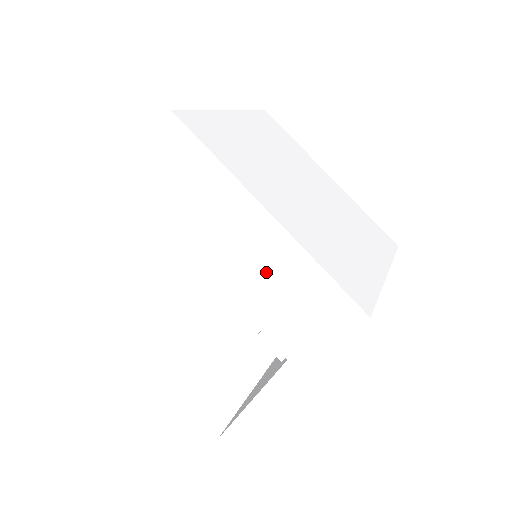
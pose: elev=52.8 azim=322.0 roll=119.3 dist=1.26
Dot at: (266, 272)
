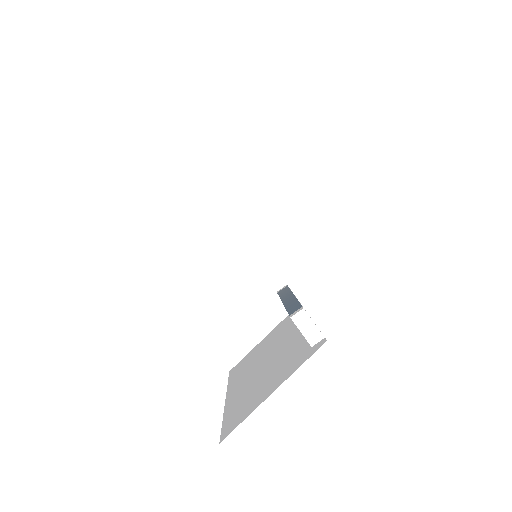
Dot at: (324, 247)
